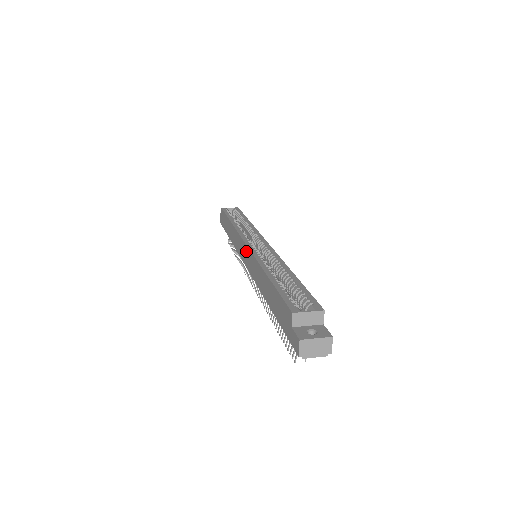
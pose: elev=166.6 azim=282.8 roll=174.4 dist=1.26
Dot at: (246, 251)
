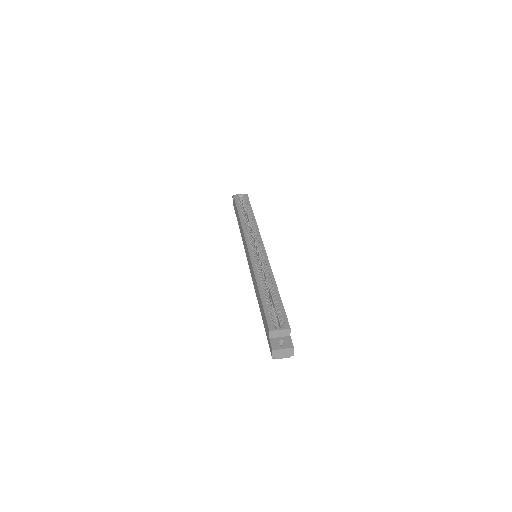
Dot at: (248, 255)
